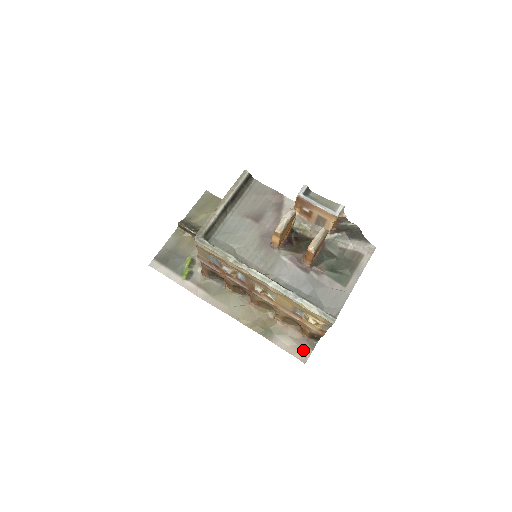
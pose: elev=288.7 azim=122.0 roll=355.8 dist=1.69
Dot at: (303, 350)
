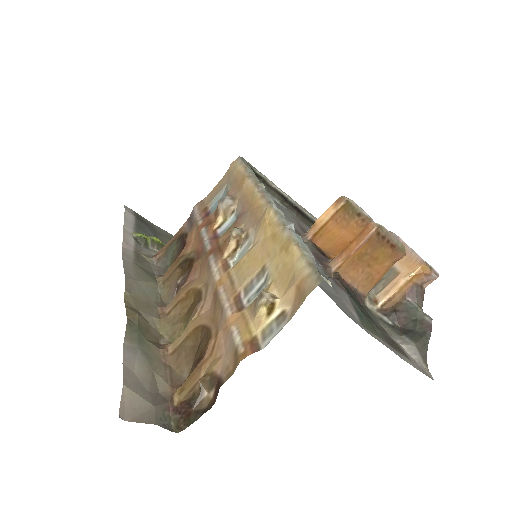
Dot at: (146, 403)
